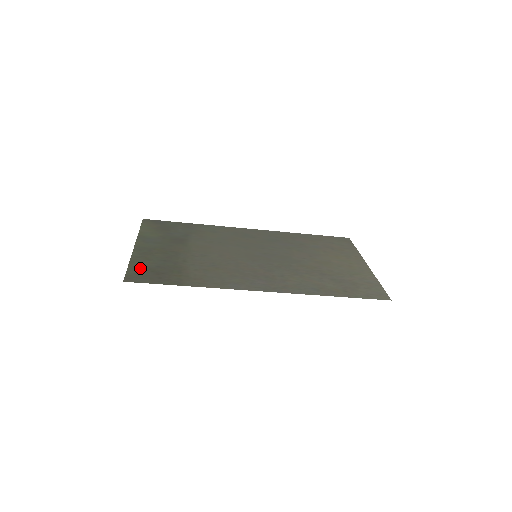
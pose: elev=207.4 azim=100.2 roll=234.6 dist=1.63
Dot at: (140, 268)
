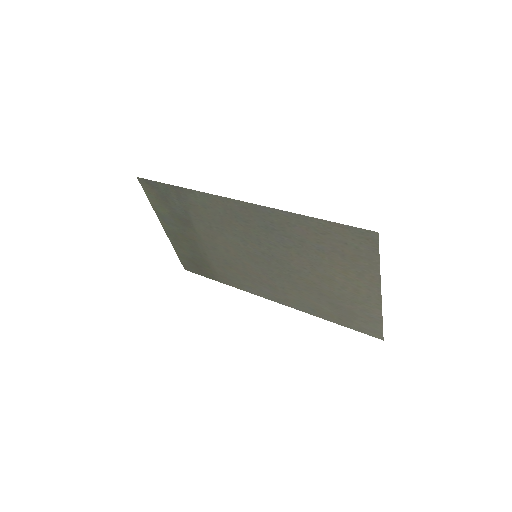
Dot at: (184, 258)
